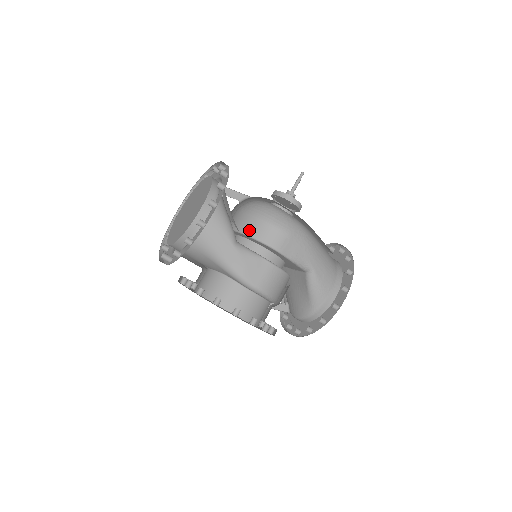
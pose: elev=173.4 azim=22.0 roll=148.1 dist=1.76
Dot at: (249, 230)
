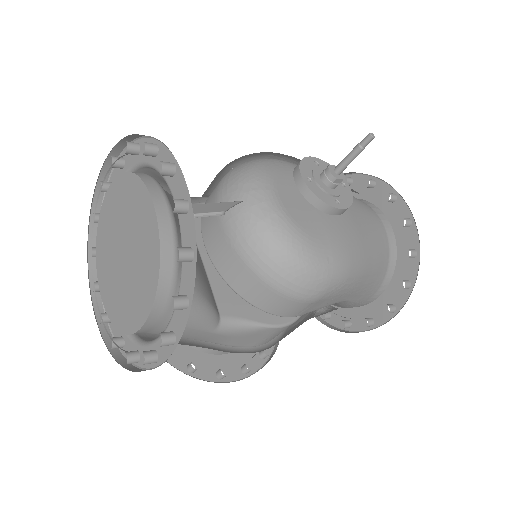
Dot at: (242, 290)
